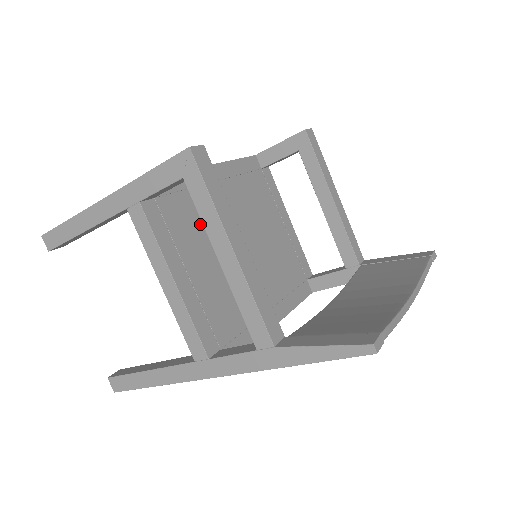
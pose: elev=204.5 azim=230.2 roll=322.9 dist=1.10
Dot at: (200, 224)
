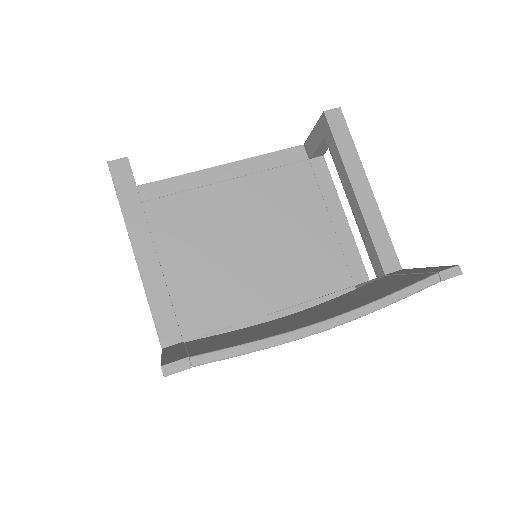
Dot at: (192, 224)
